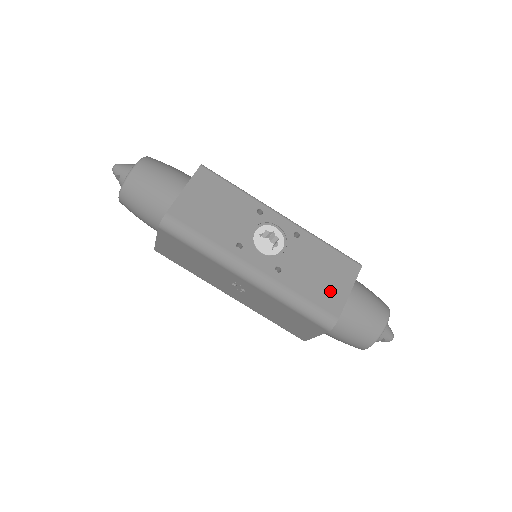
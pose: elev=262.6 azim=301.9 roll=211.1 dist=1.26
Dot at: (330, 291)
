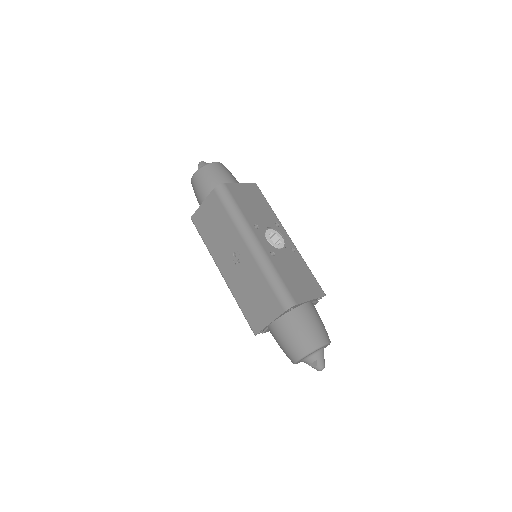
Dot at: (299, 288)
